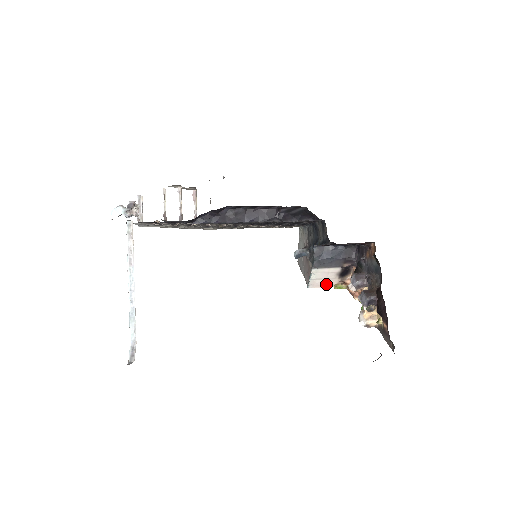
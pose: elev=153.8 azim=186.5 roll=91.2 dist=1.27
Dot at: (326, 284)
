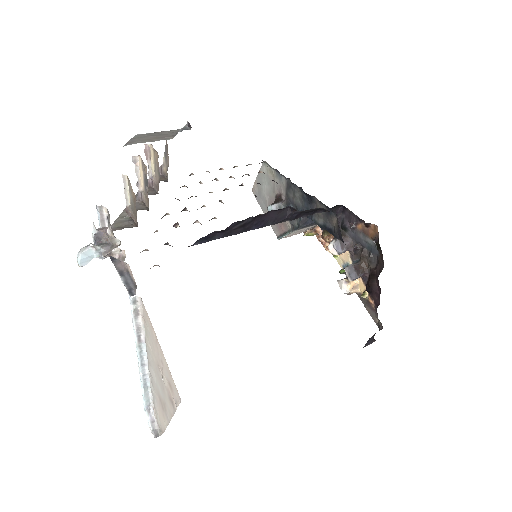
Dot at: (296, 234)
